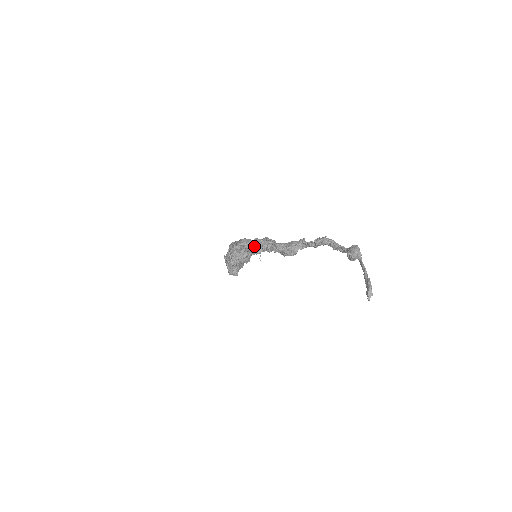
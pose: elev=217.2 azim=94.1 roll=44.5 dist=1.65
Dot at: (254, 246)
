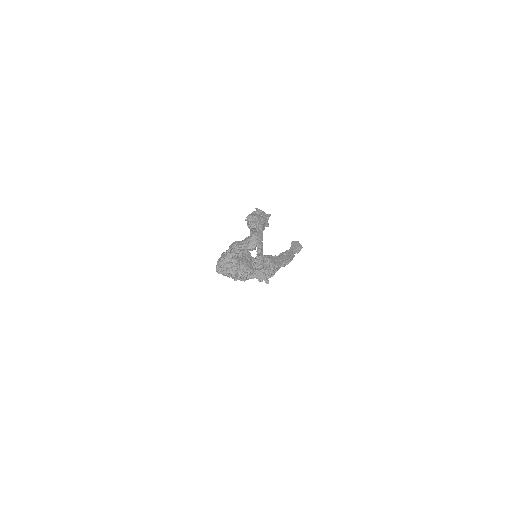
Dot at: (224, 262)
